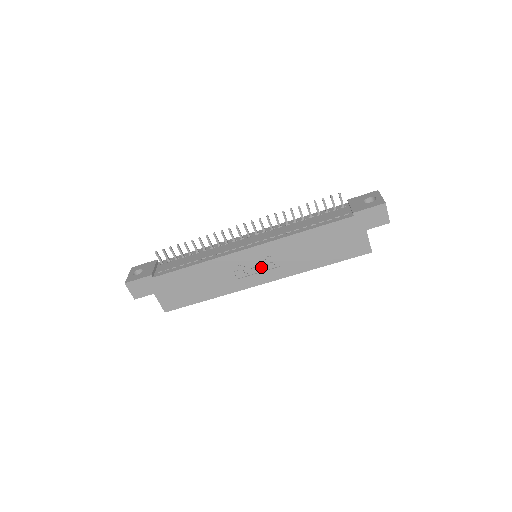
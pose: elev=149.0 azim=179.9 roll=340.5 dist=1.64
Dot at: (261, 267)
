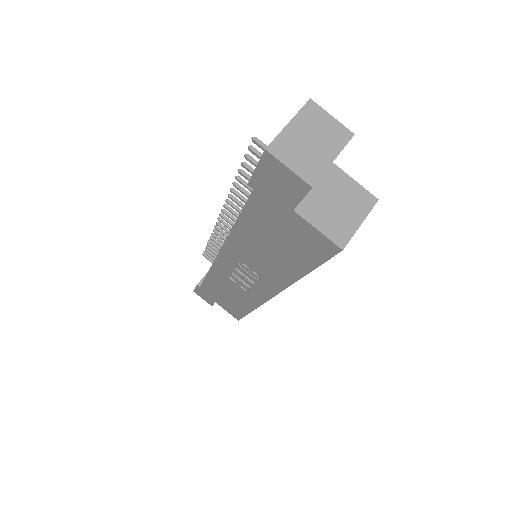
Dot at: (250, 277)
